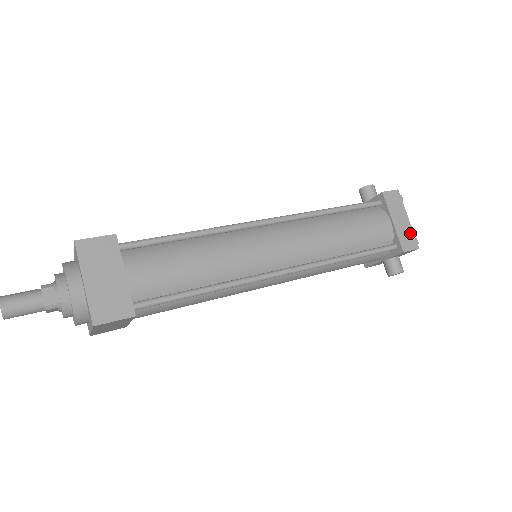
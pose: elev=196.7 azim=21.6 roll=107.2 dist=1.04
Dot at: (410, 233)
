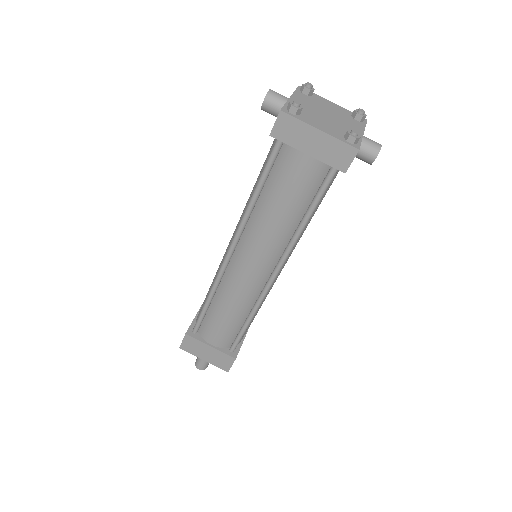
Dot at: (335, 145)
